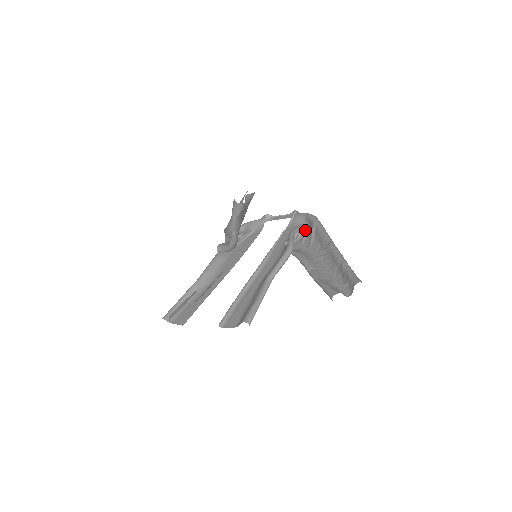
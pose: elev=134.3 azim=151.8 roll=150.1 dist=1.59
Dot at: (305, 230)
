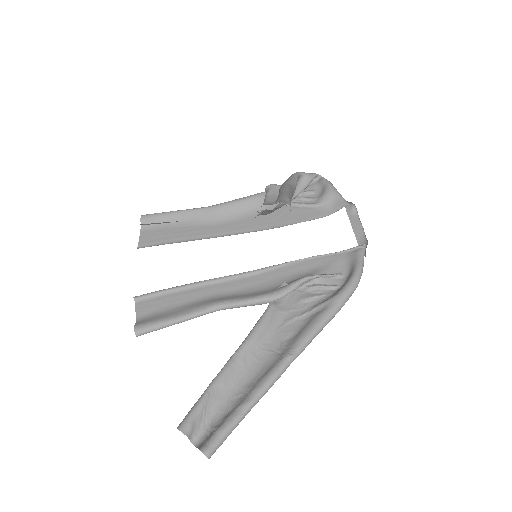
Dot at: (328, 288)
